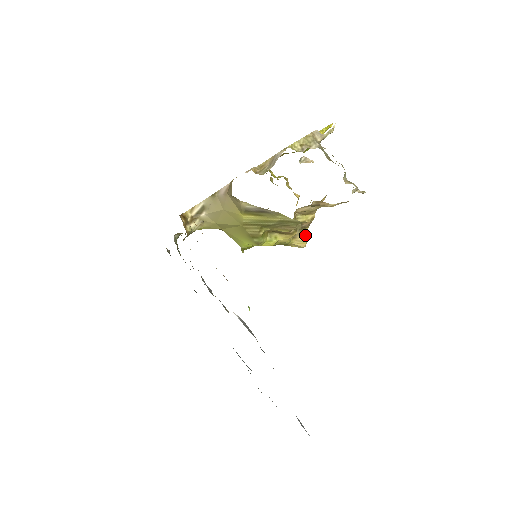
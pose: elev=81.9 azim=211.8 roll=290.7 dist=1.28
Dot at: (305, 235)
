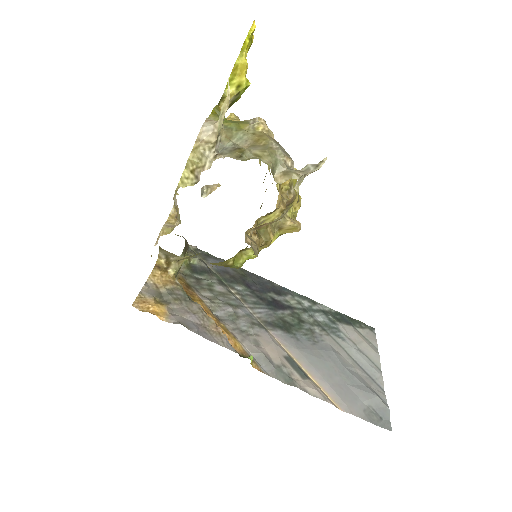
Dot at: (299, 205)
